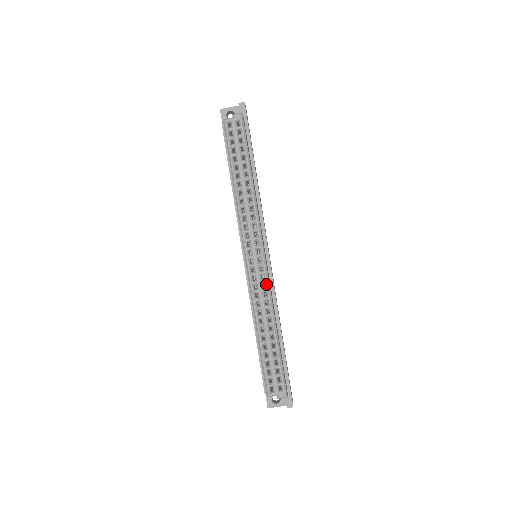
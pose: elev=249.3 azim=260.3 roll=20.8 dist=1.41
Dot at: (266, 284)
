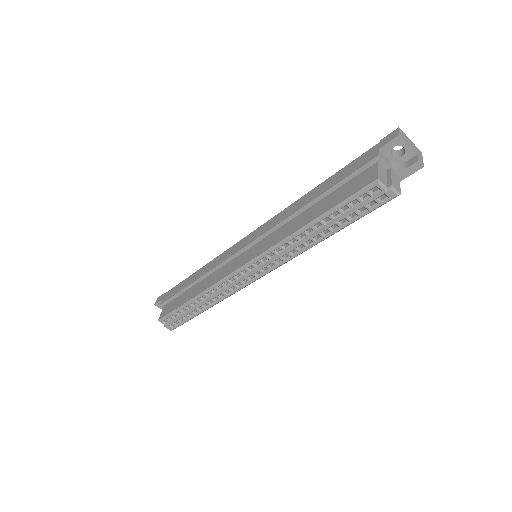
Dot at: (236, 290)
